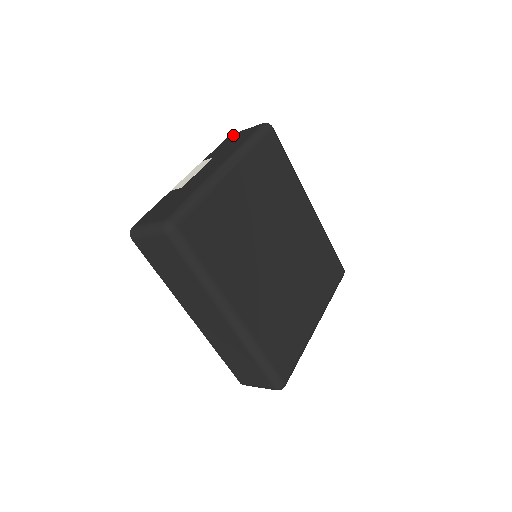
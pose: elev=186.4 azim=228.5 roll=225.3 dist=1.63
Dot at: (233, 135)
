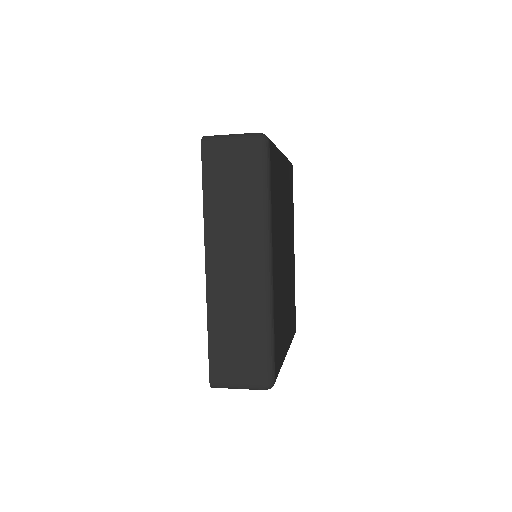
Dot at: occluded
